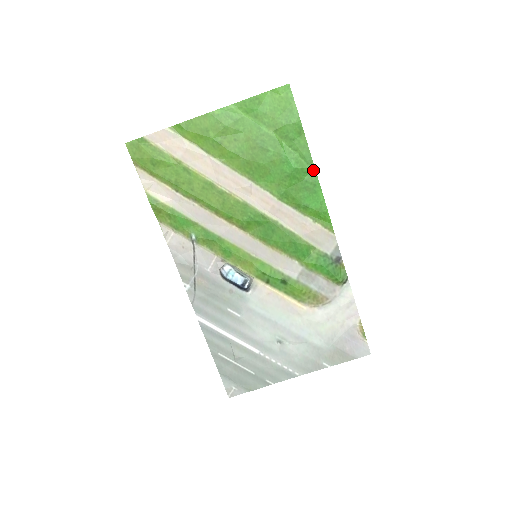
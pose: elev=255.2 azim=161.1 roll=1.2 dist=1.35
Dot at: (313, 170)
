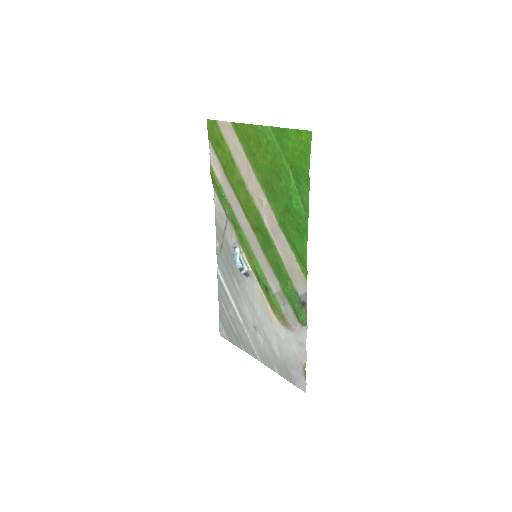
Dot at: (307, 219)
